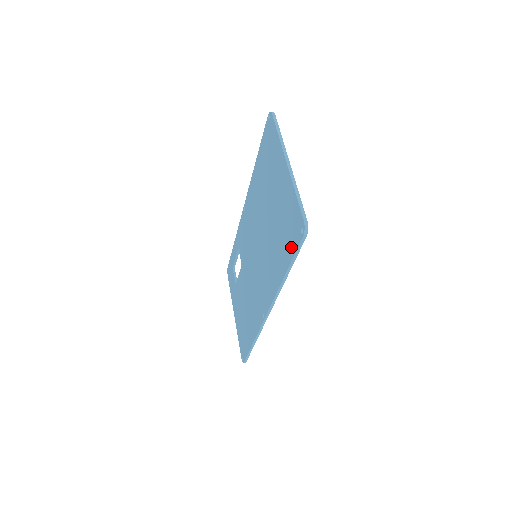
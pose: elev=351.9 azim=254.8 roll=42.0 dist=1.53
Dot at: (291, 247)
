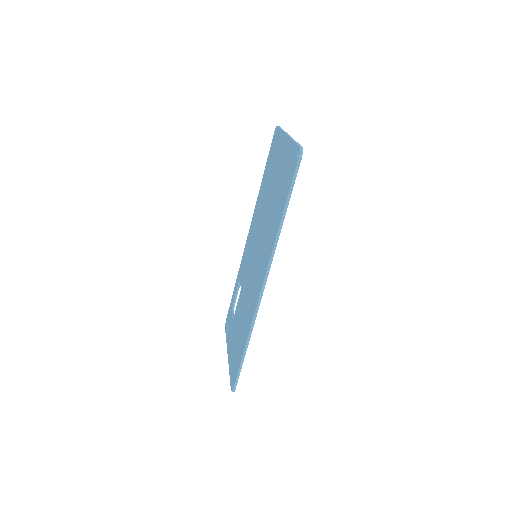
Dot at: (288, 184)
